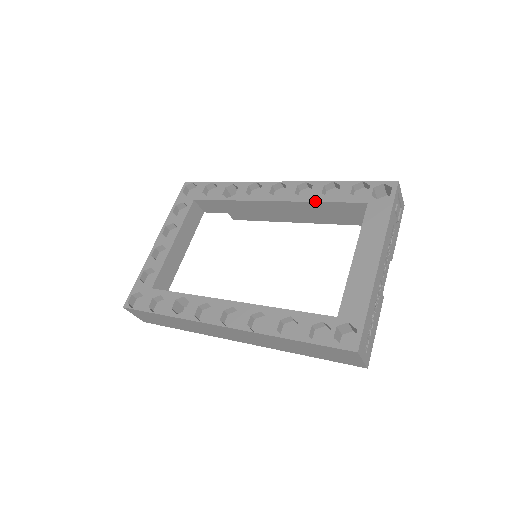
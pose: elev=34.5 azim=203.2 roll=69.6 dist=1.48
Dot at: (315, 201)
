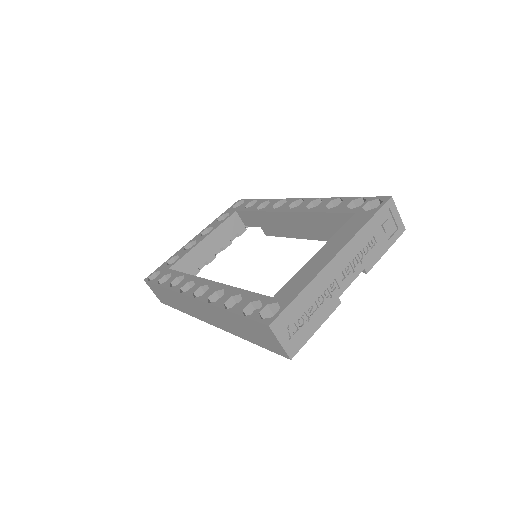
Dot at: (316, 211)
